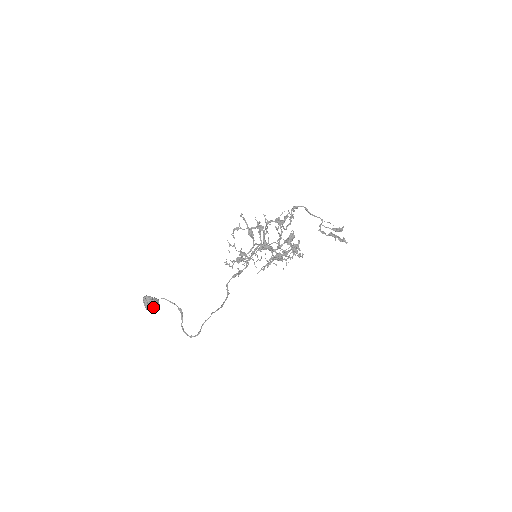
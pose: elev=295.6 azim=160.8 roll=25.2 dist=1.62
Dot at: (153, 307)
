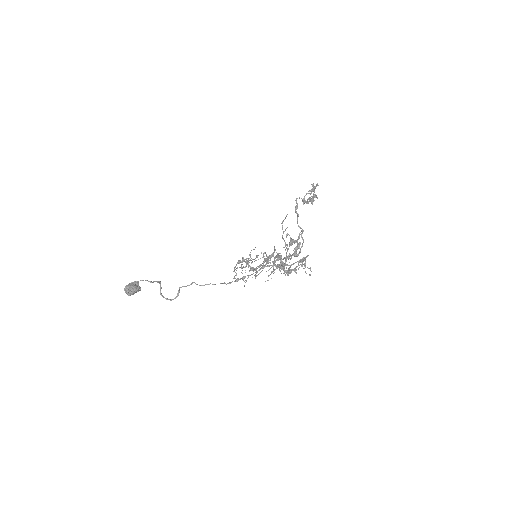
Dot at: occluded
